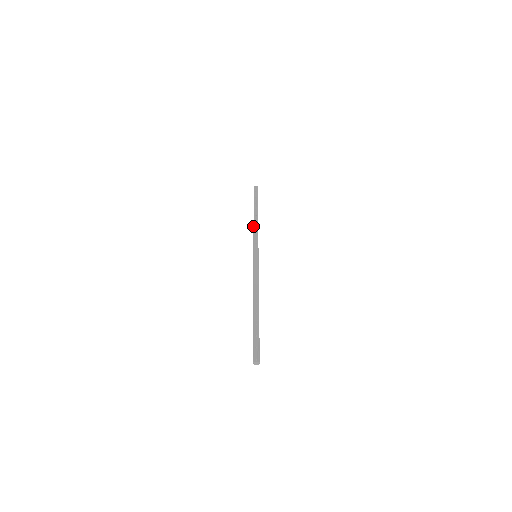
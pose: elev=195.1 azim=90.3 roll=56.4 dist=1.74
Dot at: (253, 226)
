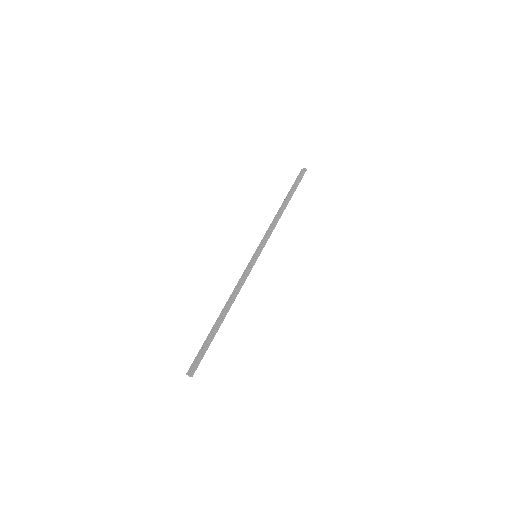
Dot at: occluded
